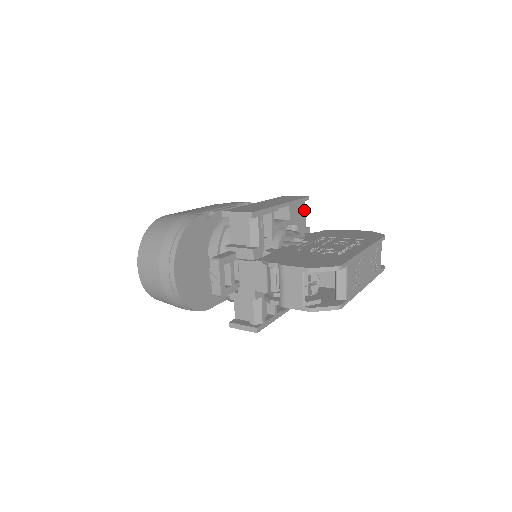
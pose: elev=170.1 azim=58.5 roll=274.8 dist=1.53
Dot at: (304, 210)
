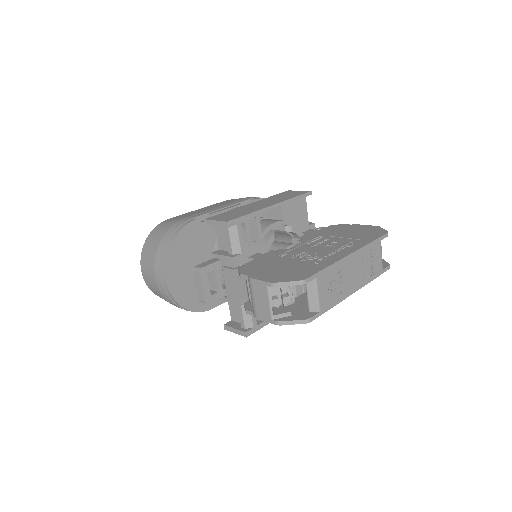
Dot at: (305, 206)
